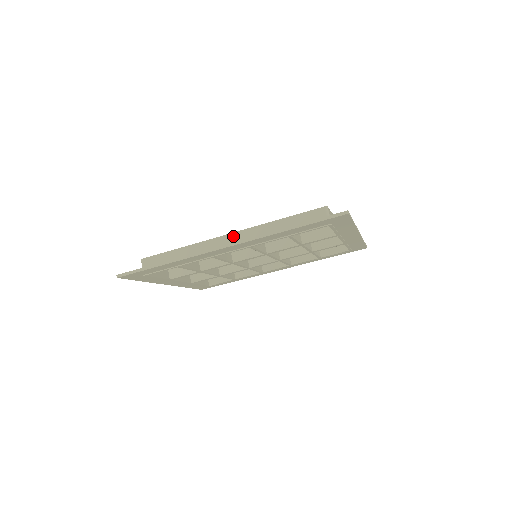
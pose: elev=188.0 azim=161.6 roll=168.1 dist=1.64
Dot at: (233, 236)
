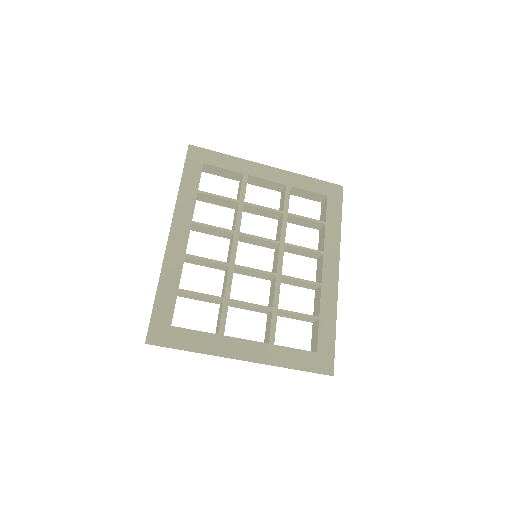
Dot at: occluded
